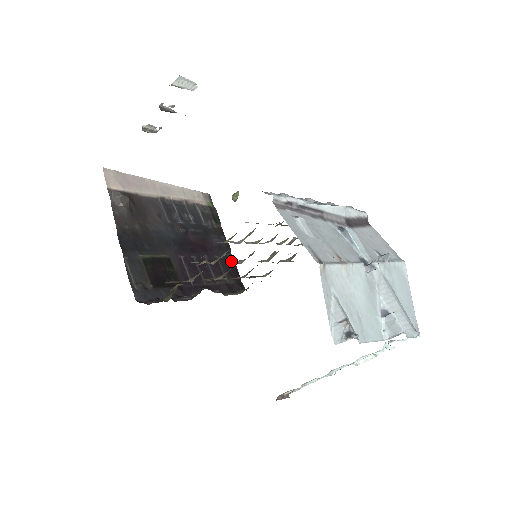
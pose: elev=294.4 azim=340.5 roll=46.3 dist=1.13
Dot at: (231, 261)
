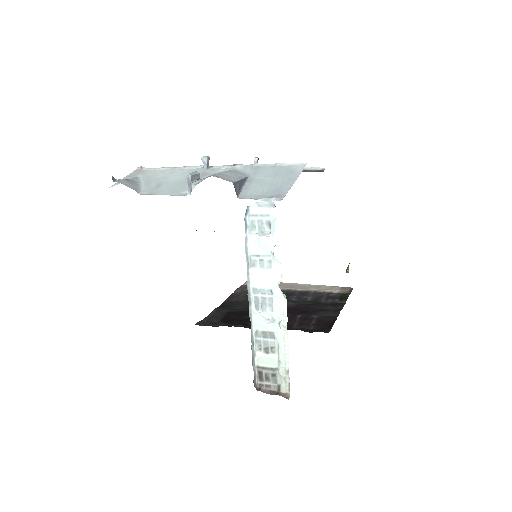
Dot at: (332, 319)
